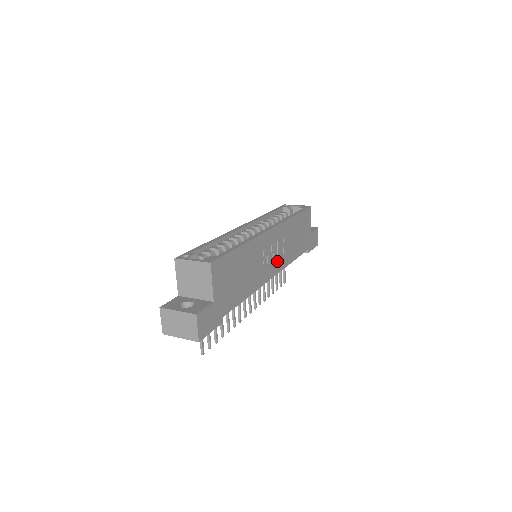
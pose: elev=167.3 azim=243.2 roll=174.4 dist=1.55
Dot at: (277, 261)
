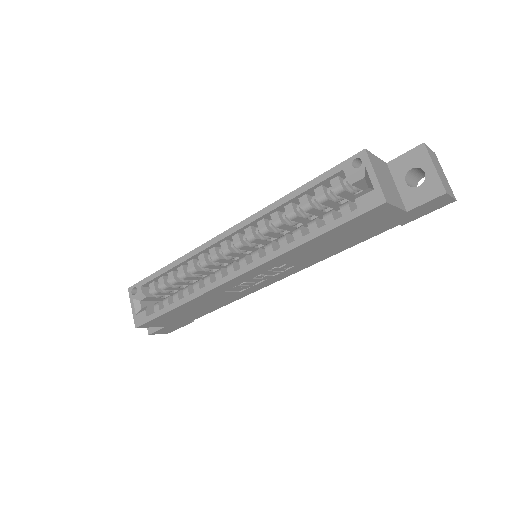
Dot at: (279, 274)
